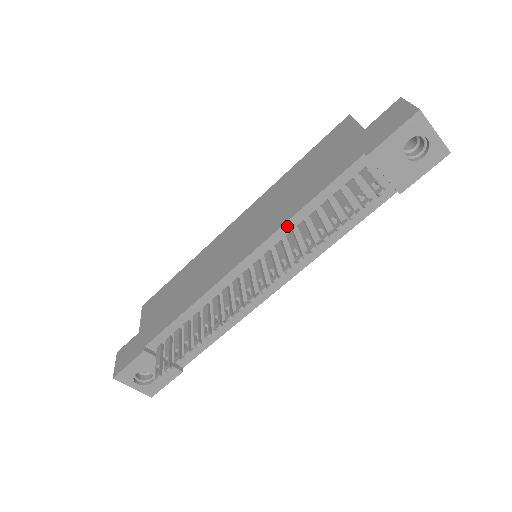
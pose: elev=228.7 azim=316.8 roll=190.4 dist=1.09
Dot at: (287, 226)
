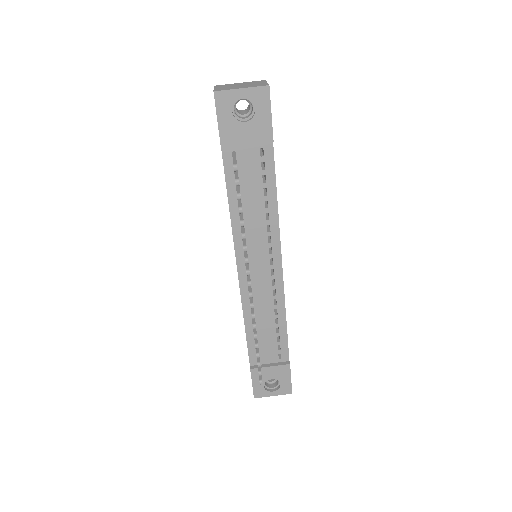
Dot at: (235, 229)
